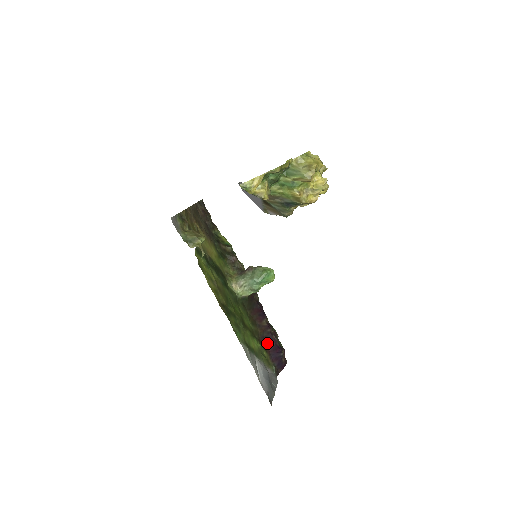
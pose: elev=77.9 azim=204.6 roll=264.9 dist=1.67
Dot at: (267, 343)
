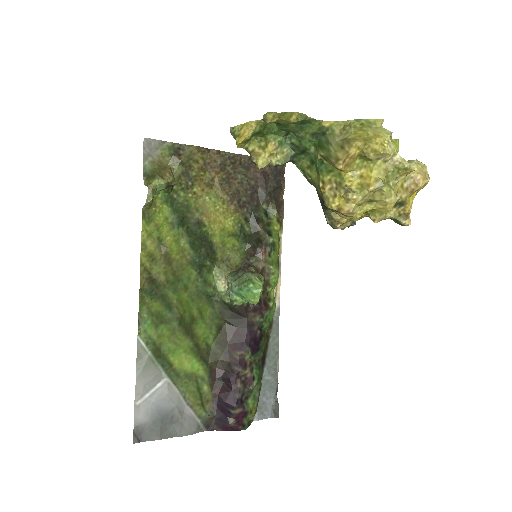
Dot at: (225, 381)
